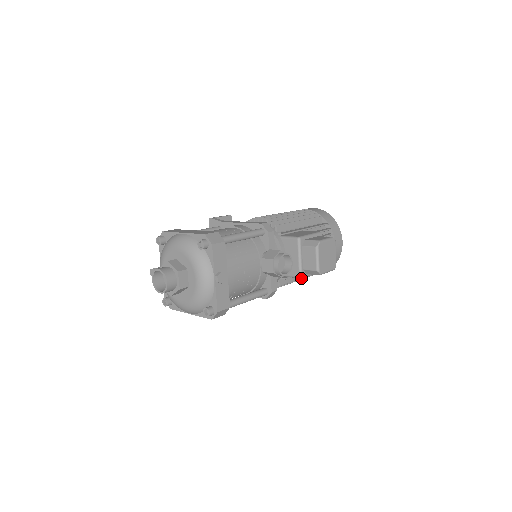
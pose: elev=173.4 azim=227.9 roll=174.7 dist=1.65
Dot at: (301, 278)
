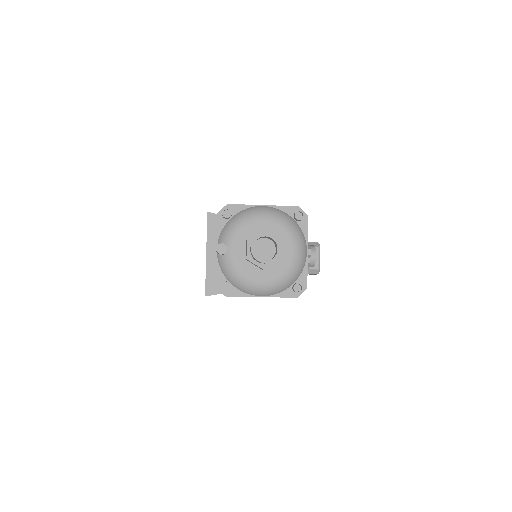
Dot at: occluded
